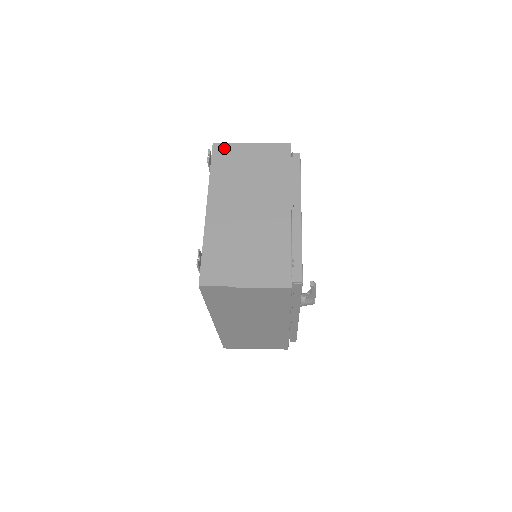
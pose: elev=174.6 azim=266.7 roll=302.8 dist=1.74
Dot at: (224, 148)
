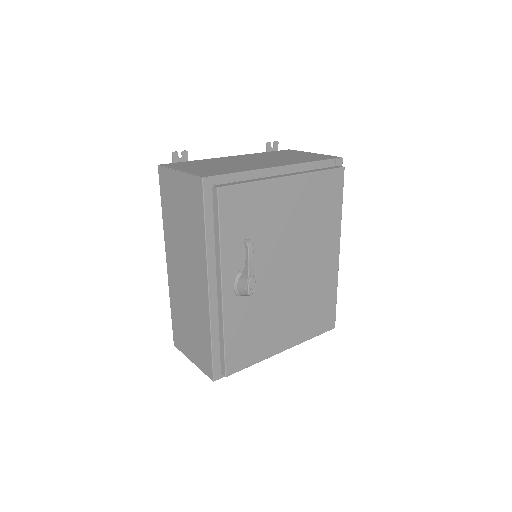
Dot at: (292, 151)
